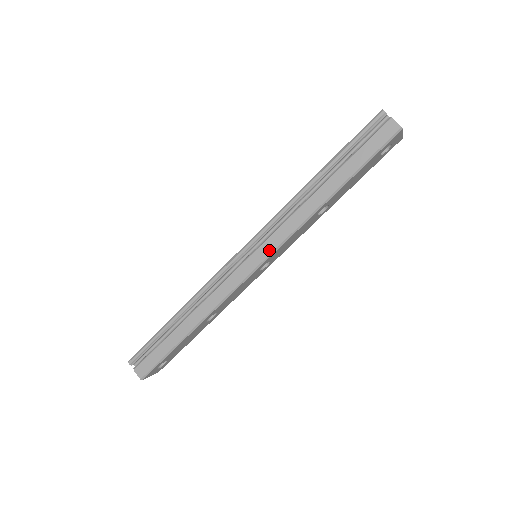
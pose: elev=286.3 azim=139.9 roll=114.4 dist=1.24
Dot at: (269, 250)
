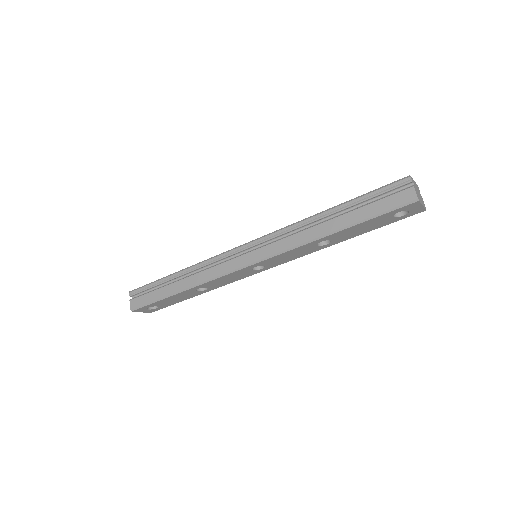
Dot at: (263, 255)
